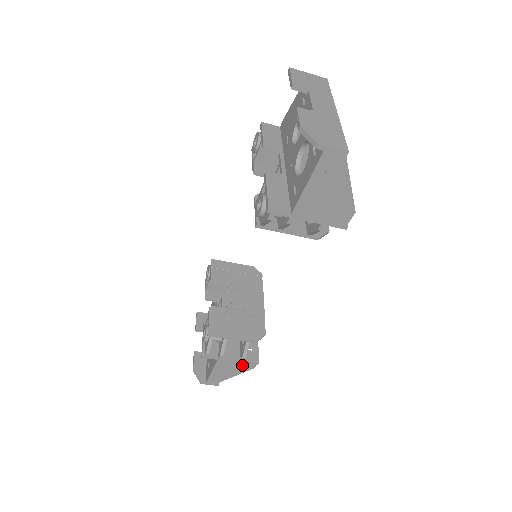
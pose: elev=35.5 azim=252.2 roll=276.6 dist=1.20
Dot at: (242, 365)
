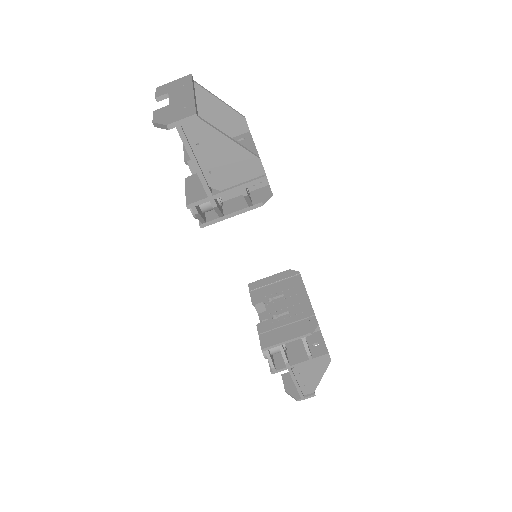
Dot at: (317, 363)
